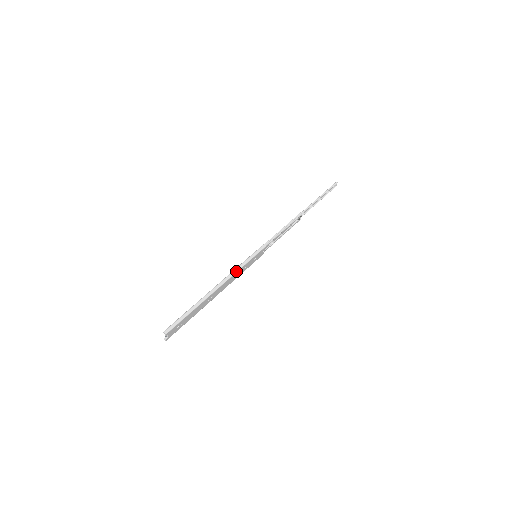
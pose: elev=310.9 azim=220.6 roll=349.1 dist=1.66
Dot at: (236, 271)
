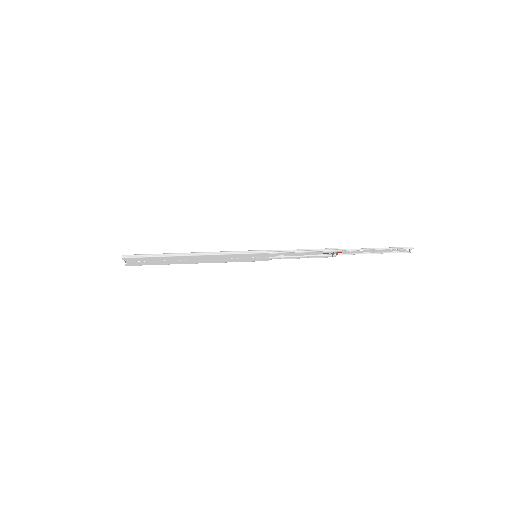
Dot at: (221, 253)
